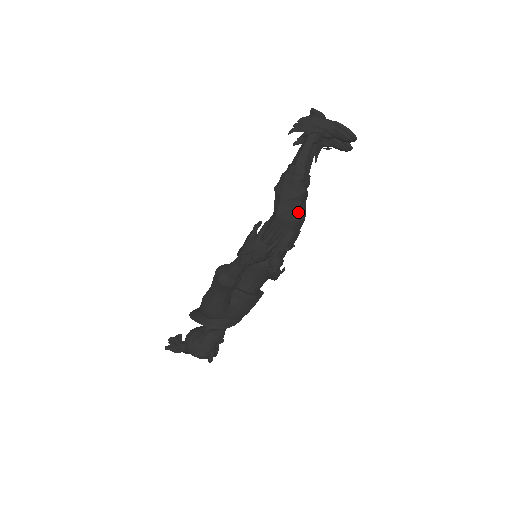
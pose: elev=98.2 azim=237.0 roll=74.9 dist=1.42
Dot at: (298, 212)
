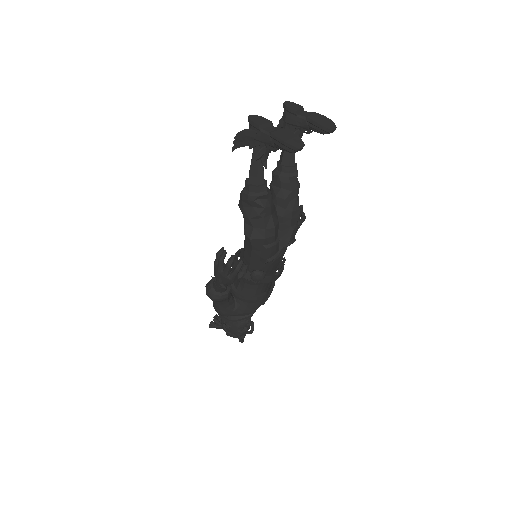
Dot at: (264, 229)
